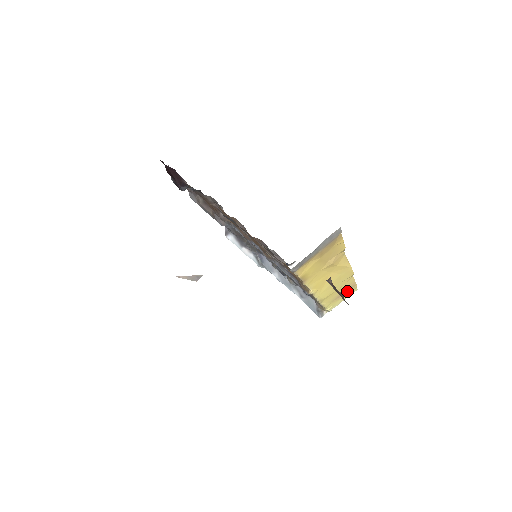
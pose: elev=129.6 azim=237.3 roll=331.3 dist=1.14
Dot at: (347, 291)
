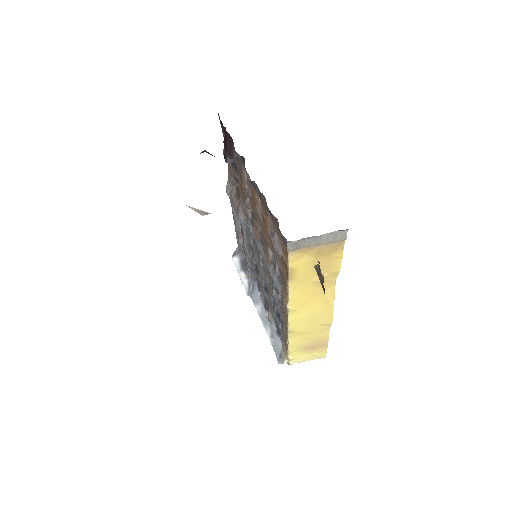
Dot at: (316, 348)
